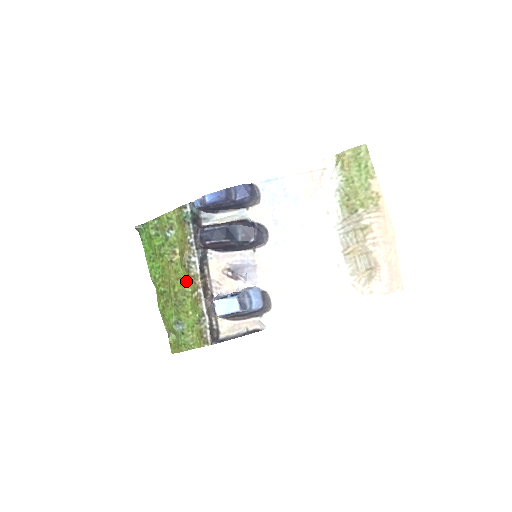
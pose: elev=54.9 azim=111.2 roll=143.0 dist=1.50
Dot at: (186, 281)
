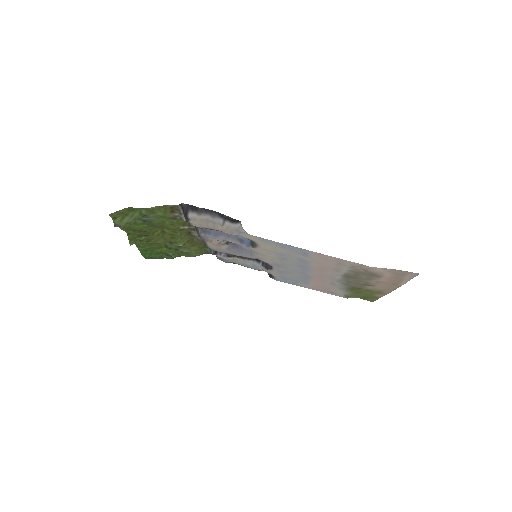
Dot at: (180, 234)
